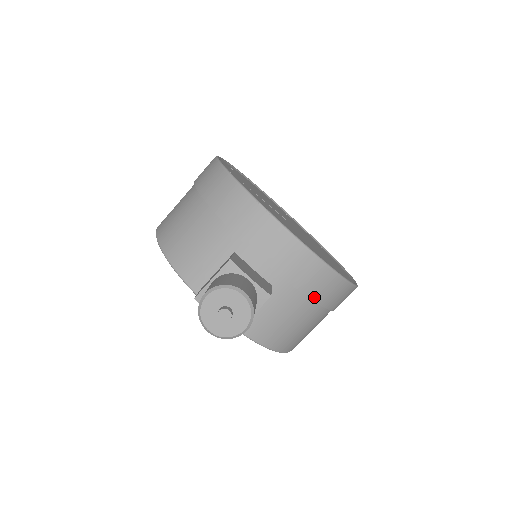
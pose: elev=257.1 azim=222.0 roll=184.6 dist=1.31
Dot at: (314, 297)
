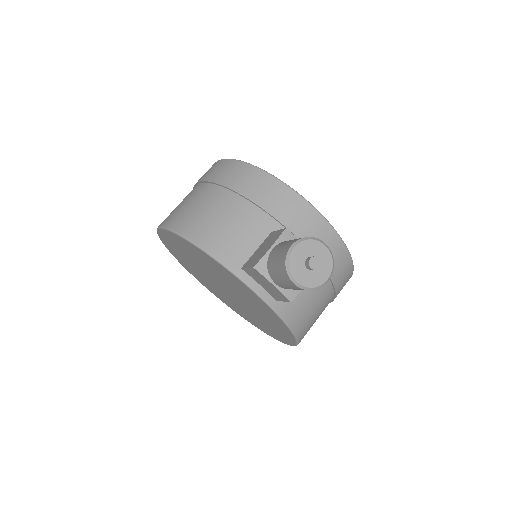
Dot at: (333, 278)
